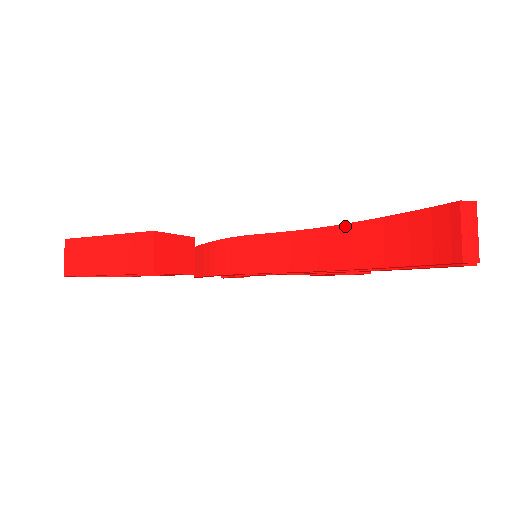
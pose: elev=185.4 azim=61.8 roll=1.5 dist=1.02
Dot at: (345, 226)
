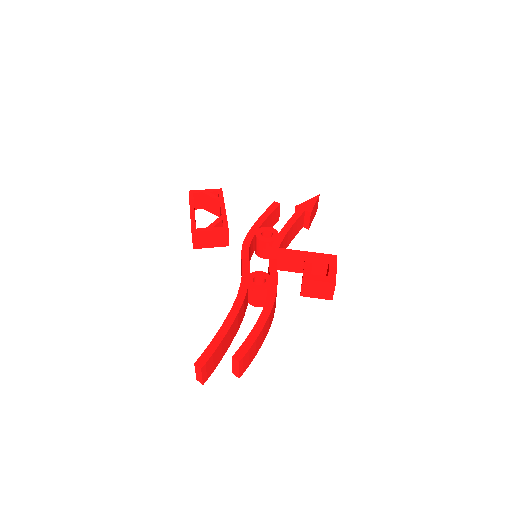
Dot at: (233, 304)
